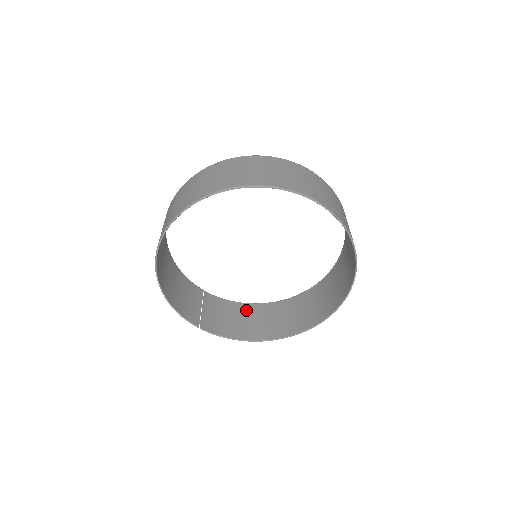
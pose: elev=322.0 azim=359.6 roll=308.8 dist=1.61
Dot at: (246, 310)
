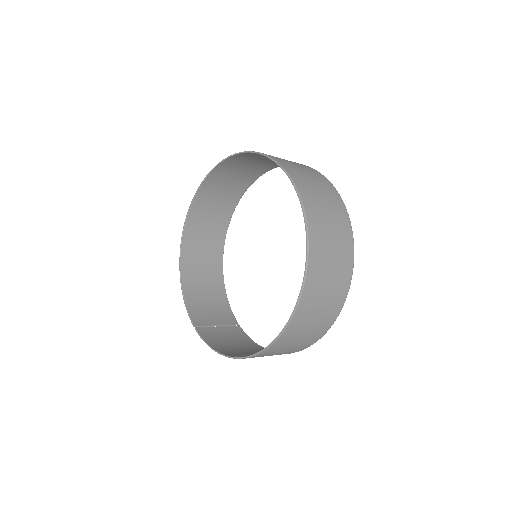
Dot at: (259, 350)
